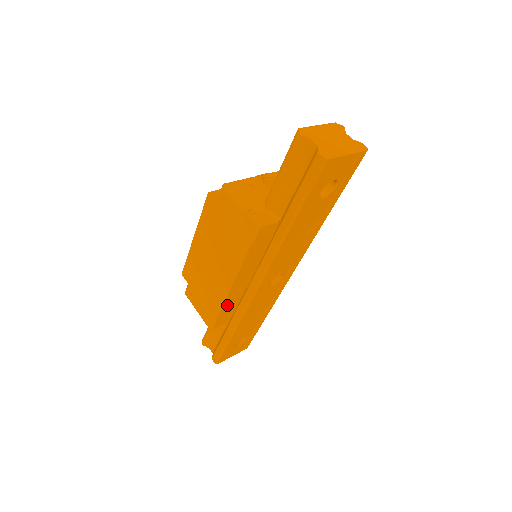
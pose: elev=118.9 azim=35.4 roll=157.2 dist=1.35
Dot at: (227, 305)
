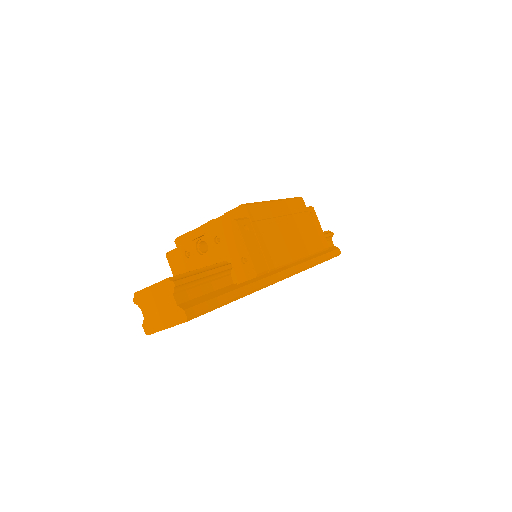
Dot at: occluded
